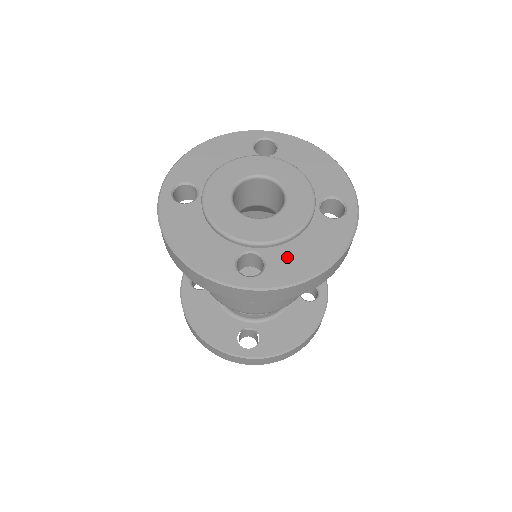
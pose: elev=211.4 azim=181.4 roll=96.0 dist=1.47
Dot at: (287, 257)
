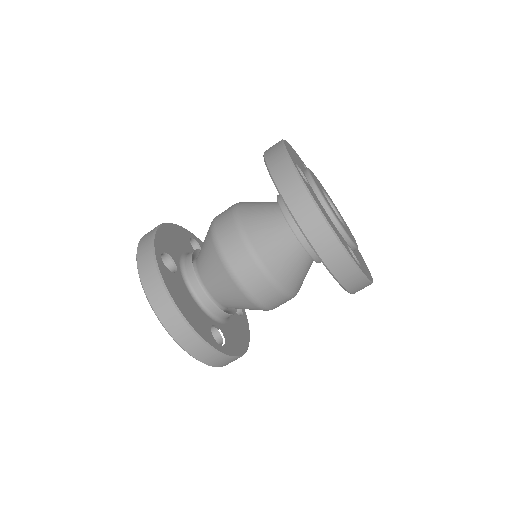
Dot at: (360, 261)
